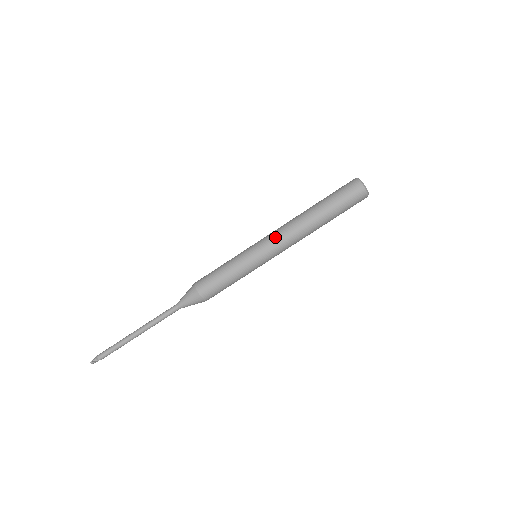
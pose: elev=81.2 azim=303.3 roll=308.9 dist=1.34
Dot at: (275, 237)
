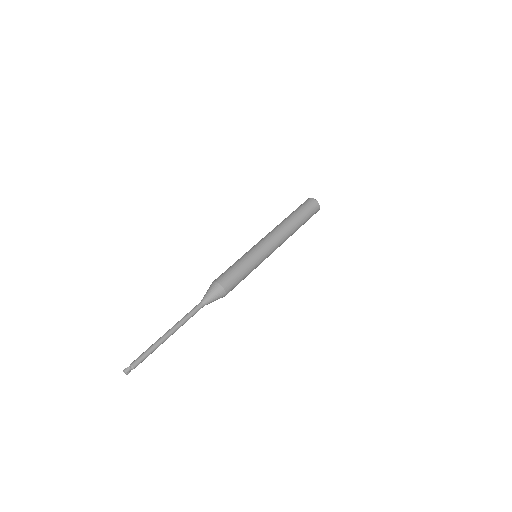
Dot at: occluded
